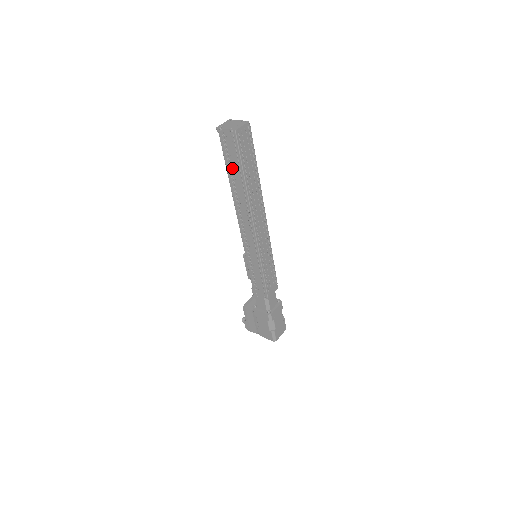
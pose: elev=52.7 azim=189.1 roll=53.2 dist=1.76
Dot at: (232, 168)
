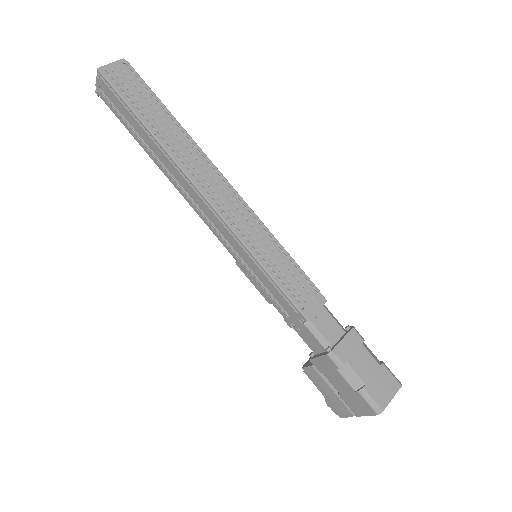
Dot at: (135, 129)
